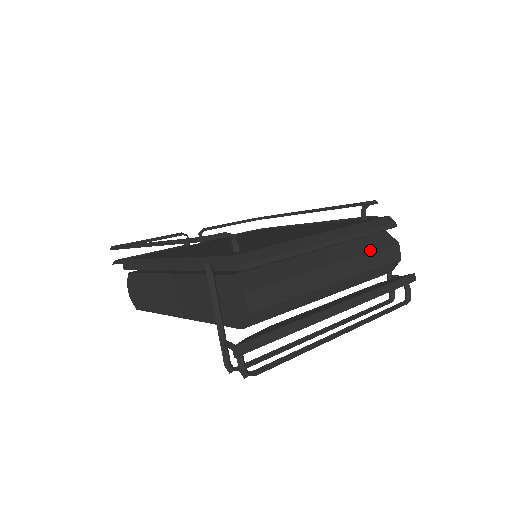
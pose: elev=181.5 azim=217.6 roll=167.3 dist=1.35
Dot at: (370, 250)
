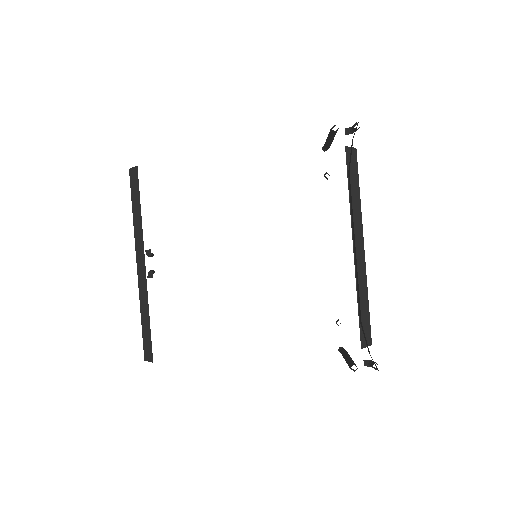
Dot at: occluded
